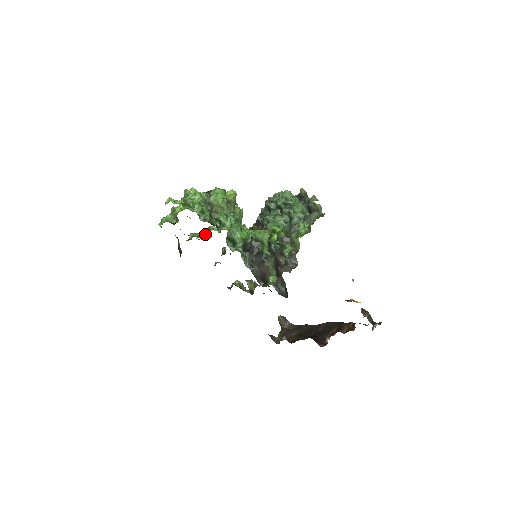
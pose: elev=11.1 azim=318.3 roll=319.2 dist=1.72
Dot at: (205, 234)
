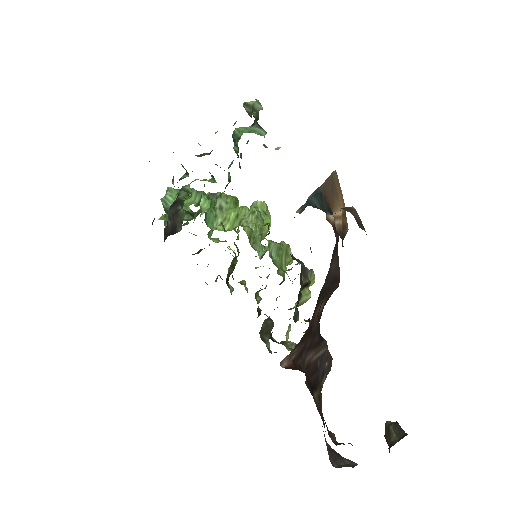
Dot at: occluded
